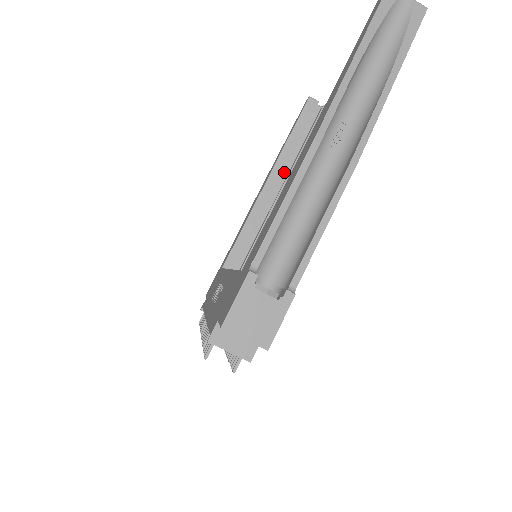
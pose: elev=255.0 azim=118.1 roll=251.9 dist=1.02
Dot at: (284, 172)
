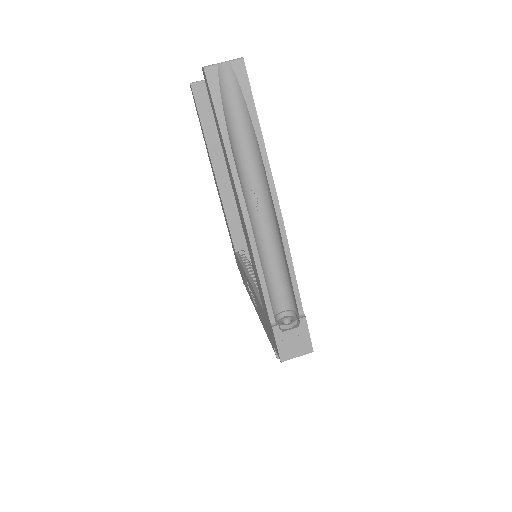
Dot at: (220, 155)
